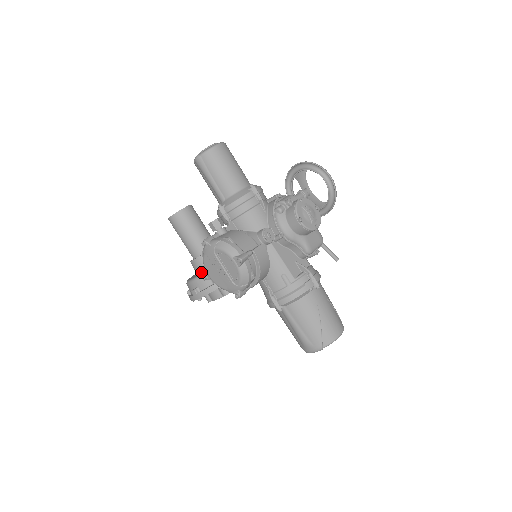
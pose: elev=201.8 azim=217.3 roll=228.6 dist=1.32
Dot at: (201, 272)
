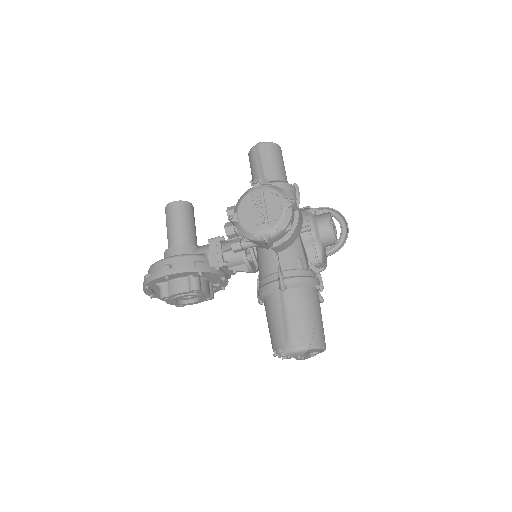
Dot at: occluded
